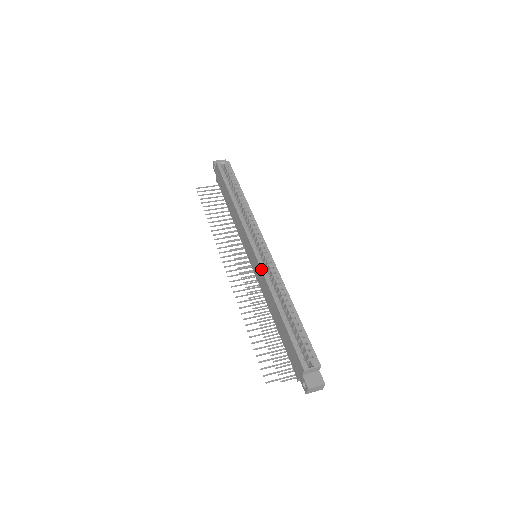
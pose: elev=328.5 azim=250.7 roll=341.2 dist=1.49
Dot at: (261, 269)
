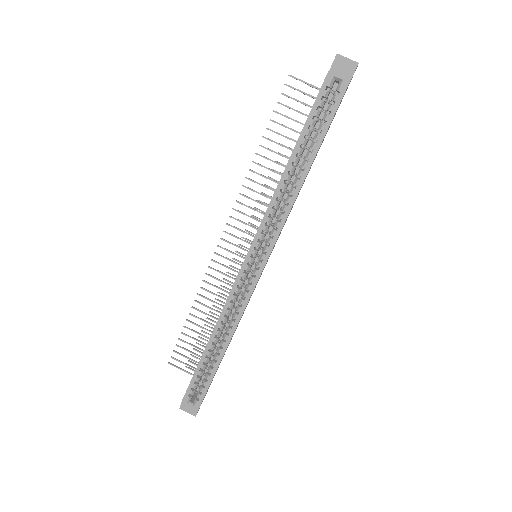
Dot at: (230, 291)
